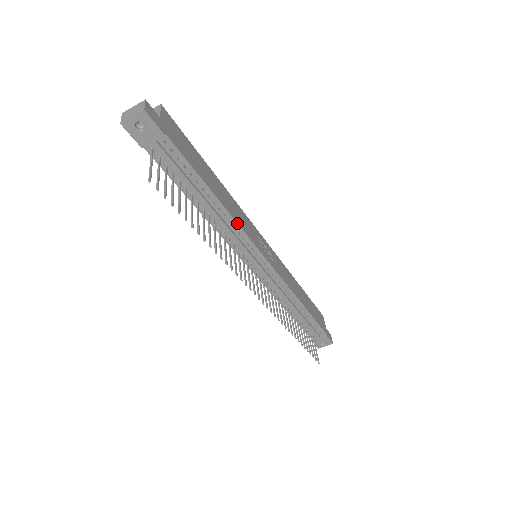
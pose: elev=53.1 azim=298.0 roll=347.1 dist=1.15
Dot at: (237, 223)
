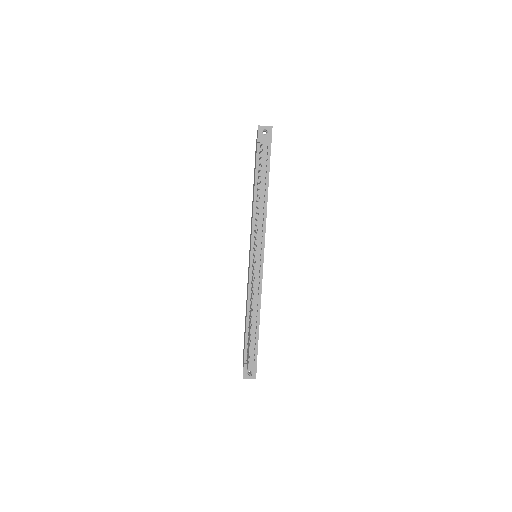
Dot at: (266, 217)
